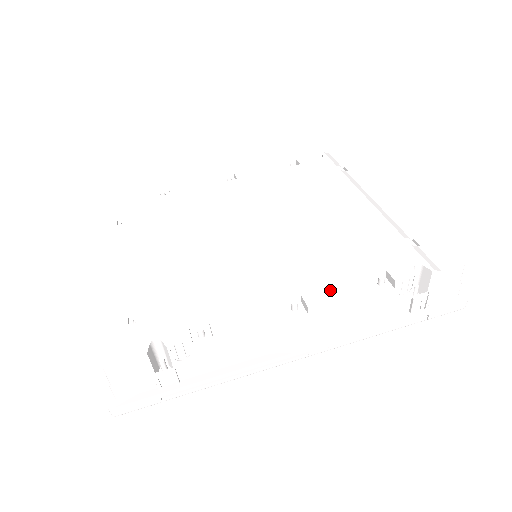
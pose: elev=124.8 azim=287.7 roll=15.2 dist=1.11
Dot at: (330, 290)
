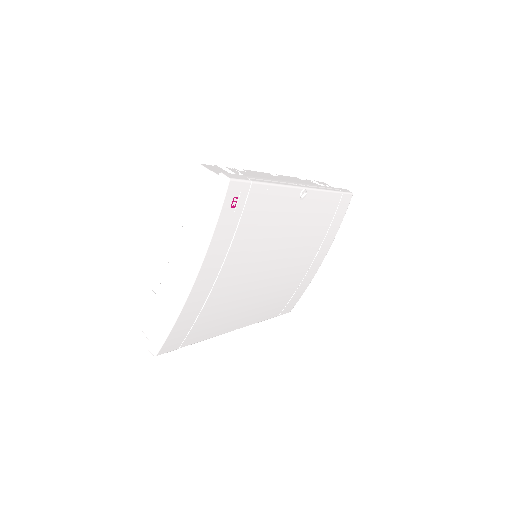
Dot at: occluded
